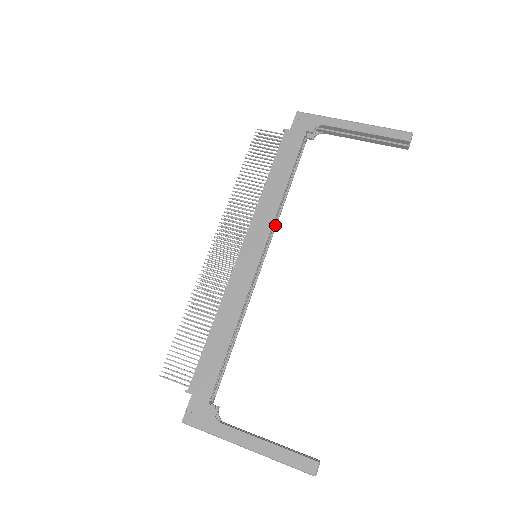
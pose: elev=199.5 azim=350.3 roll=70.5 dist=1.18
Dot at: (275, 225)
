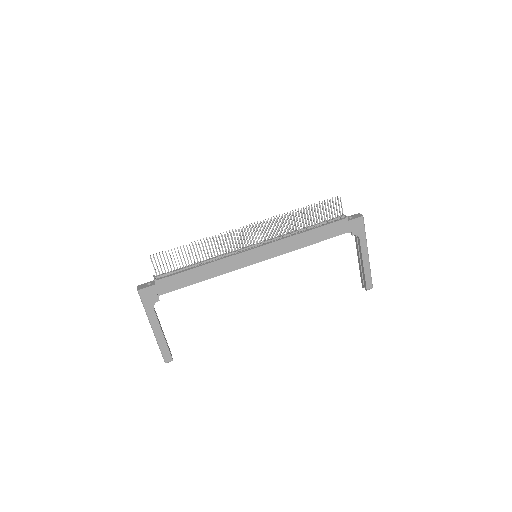
Dot at: occluded
